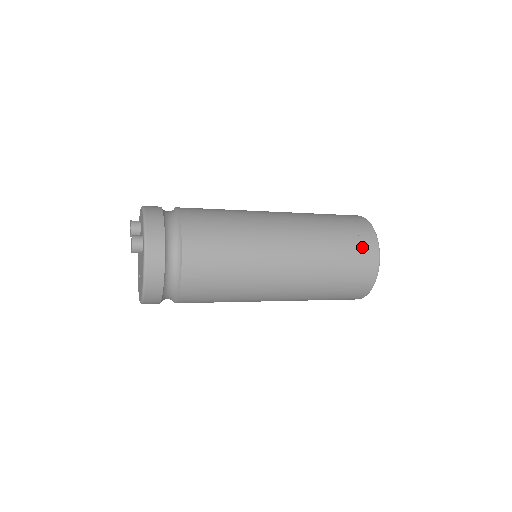
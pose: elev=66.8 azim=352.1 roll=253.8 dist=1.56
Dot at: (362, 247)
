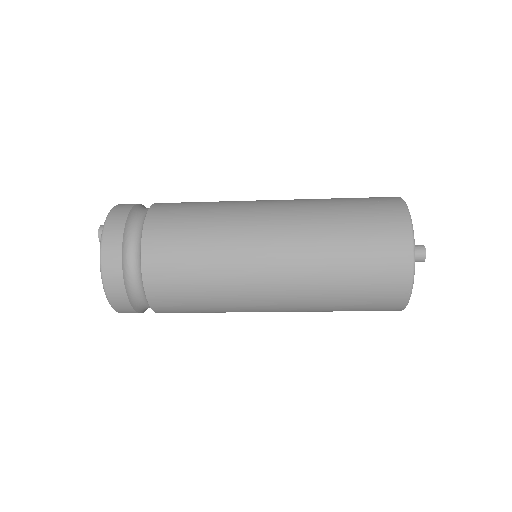
Dot at: (382, 213)
